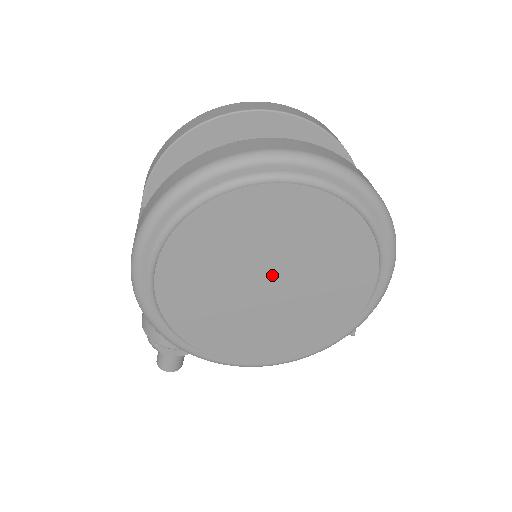
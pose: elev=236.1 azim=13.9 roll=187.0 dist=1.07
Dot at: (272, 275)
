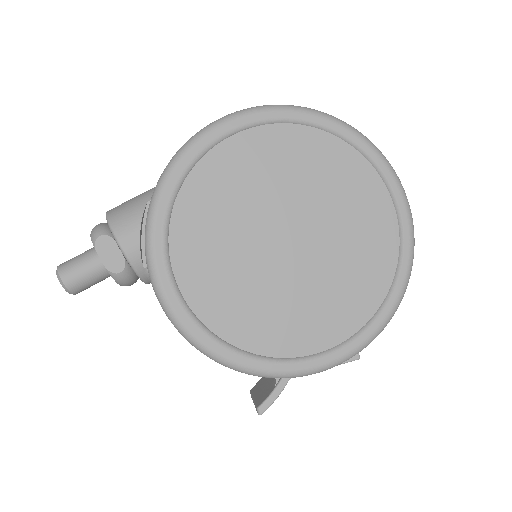
Dot at: (299, 233)
